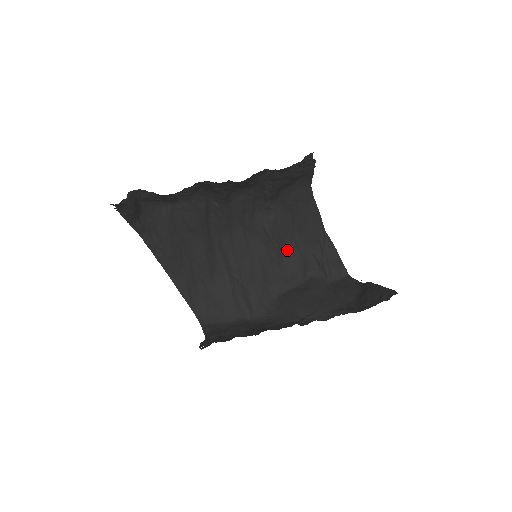
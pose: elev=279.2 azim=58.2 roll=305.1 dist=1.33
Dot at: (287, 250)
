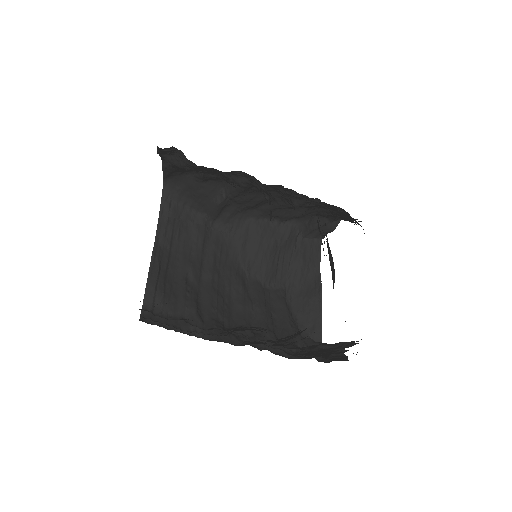
Dot at: (296, 208)
